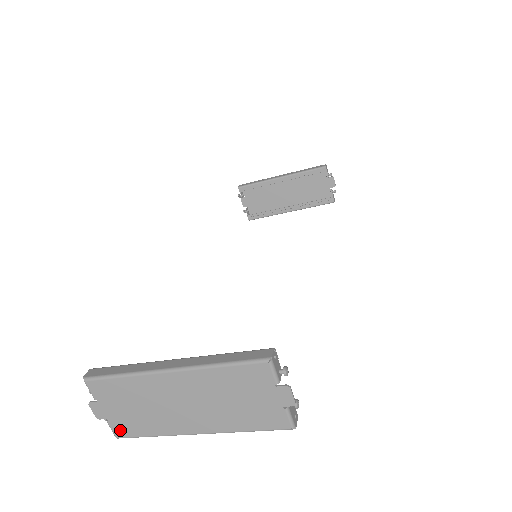
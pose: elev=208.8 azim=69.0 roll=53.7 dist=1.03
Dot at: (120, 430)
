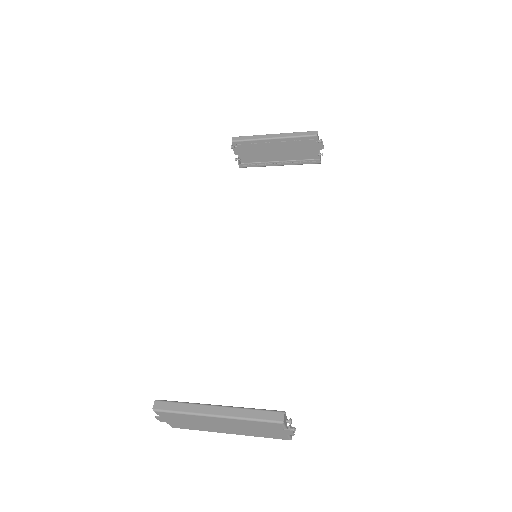
Dot at: (175, 426)
